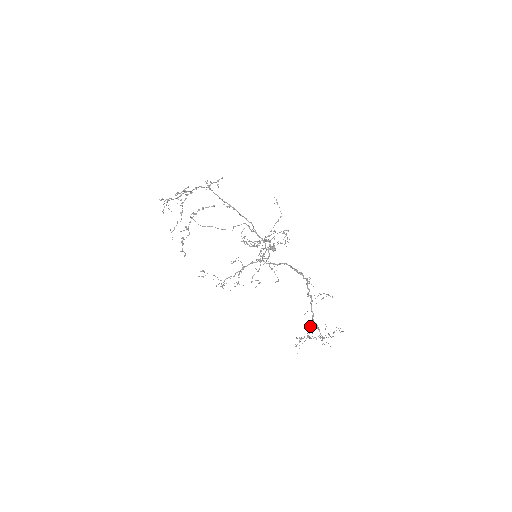
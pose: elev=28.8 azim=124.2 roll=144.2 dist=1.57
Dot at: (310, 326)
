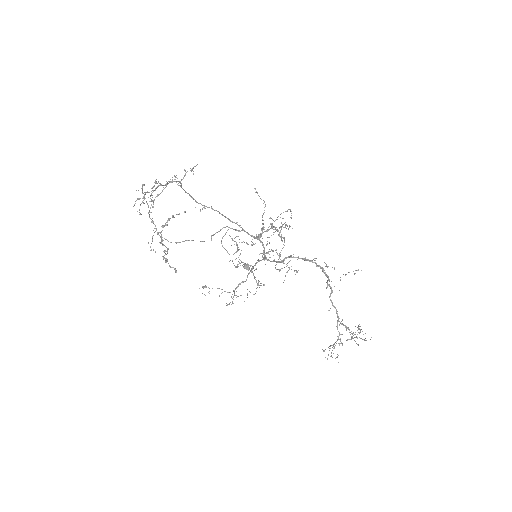
Dot at: (337, 326)
